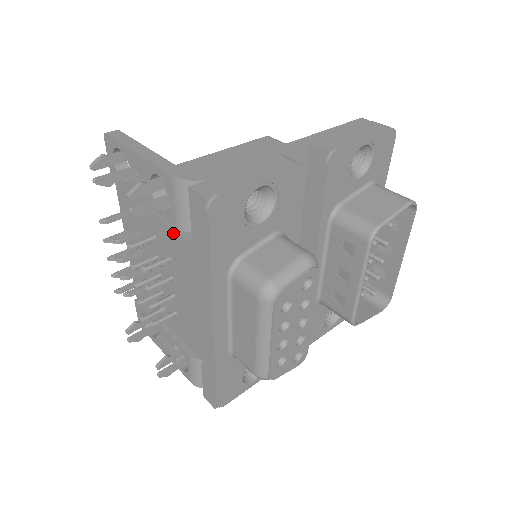
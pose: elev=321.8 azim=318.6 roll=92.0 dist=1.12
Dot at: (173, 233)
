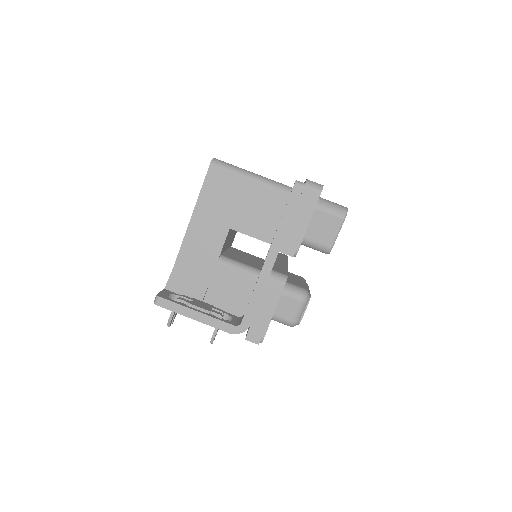
Dot at: occluded
